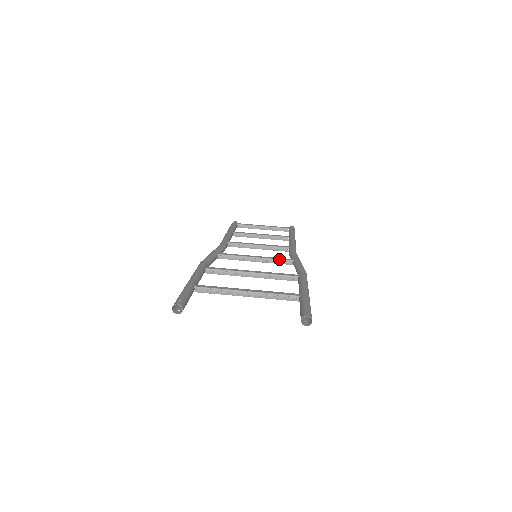
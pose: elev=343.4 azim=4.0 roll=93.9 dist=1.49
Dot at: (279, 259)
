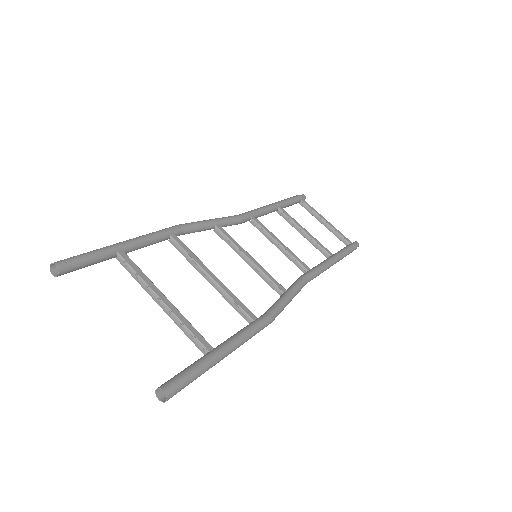
Dot at: (271, 279)
